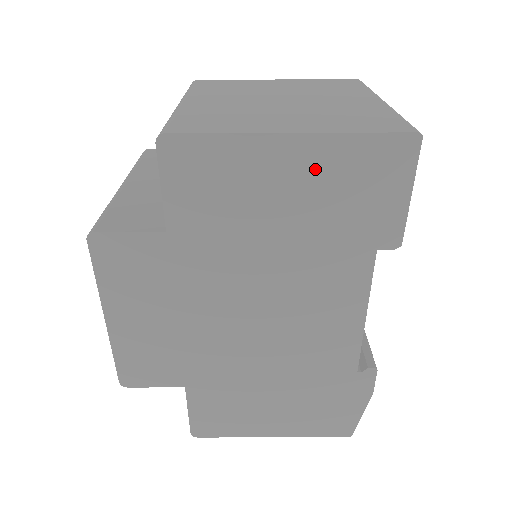
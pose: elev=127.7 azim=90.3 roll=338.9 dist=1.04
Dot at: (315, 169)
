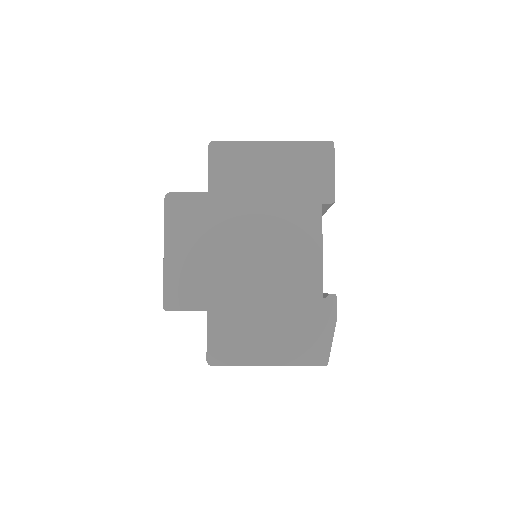
Dot at: (285, 159)
